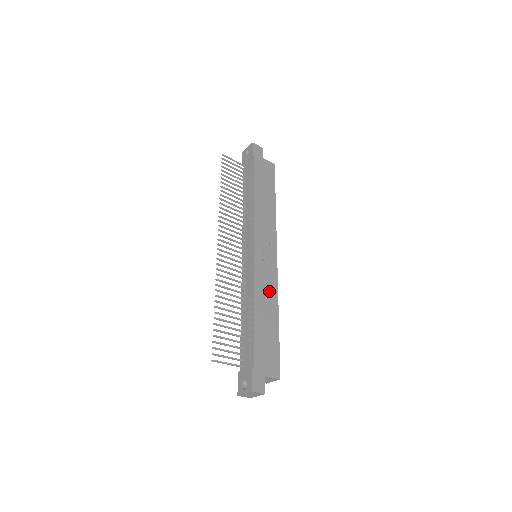
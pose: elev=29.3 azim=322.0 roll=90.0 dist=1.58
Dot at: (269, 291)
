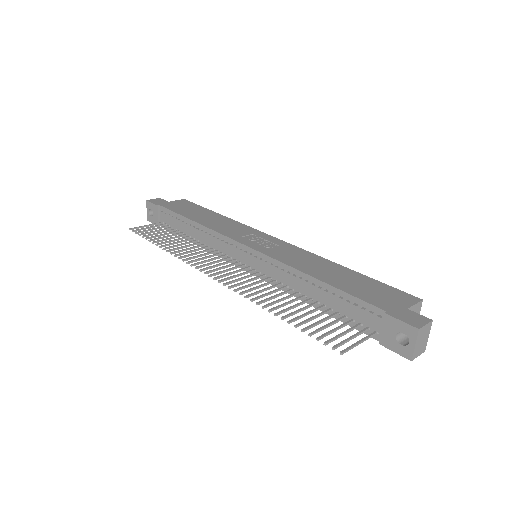
Dot at: (304, 258)
